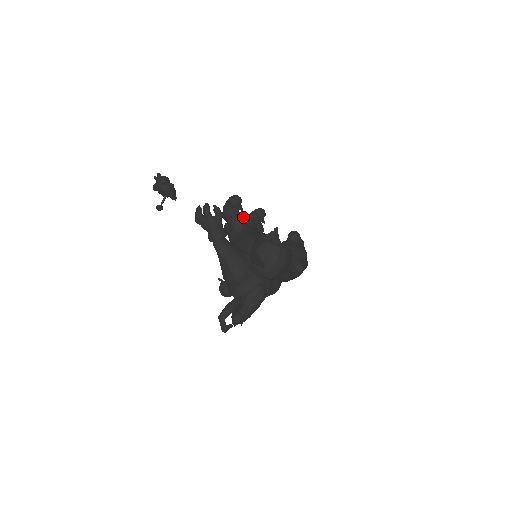
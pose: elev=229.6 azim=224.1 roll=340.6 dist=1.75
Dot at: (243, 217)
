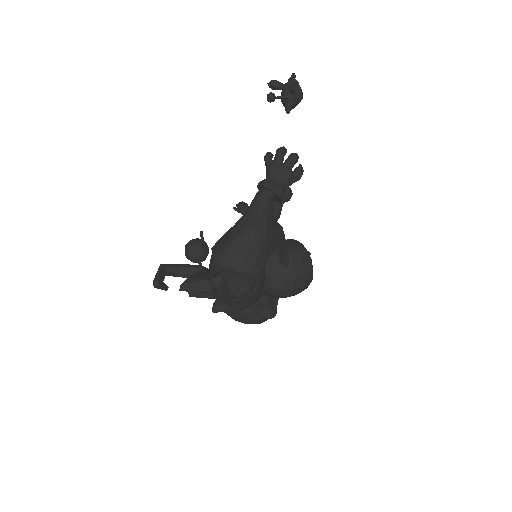
Dot at: occluded
